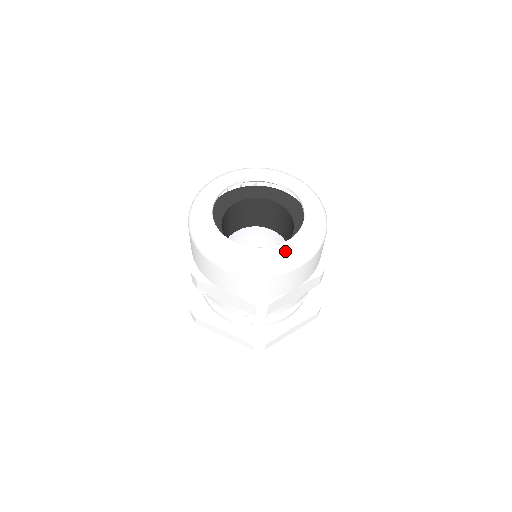
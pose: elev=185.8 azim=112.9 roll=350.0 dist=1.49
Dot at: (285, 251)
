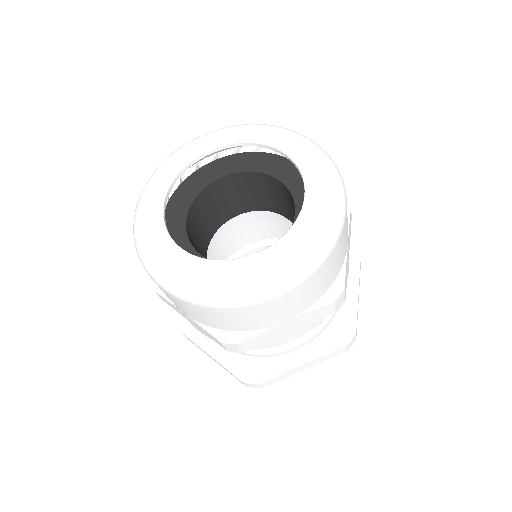
Dot at: (250, 270)
